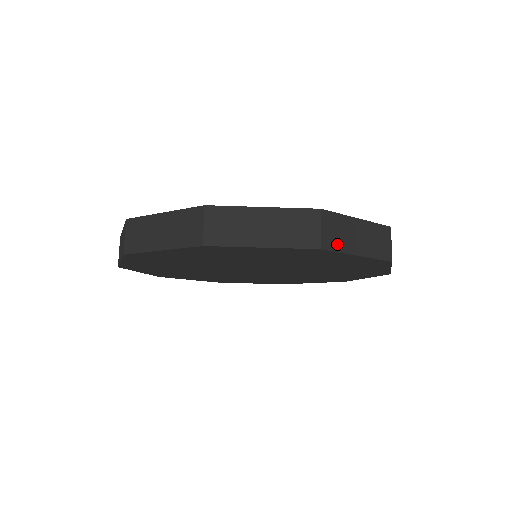
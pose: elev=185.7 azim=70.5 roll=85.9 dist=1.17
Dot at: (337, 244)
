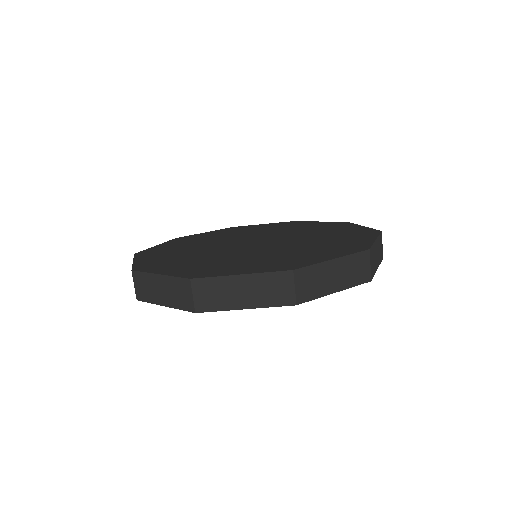
Dot at: (374, 270)
